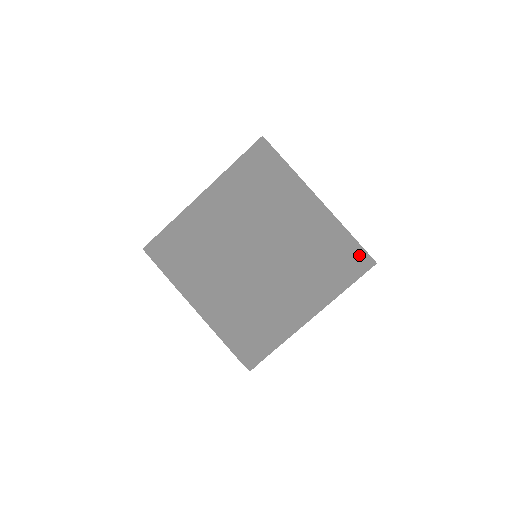
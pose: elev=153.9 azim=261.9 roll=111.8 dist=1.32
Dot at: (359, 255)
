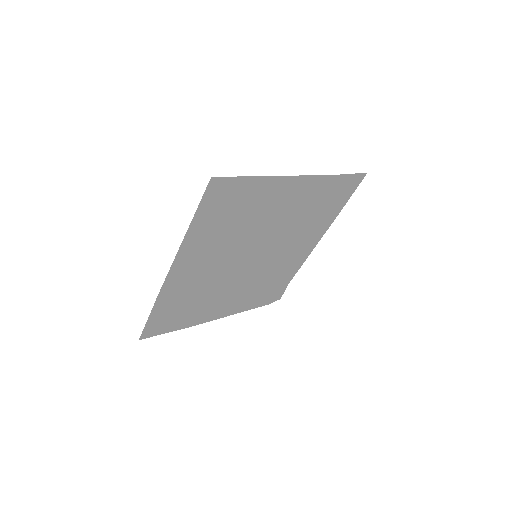
Dot at: (351, 181)
